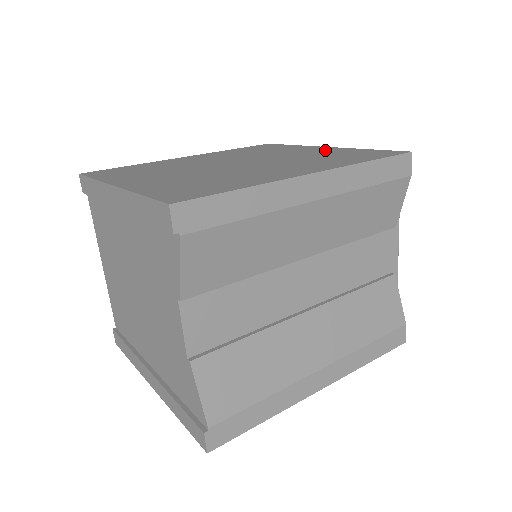
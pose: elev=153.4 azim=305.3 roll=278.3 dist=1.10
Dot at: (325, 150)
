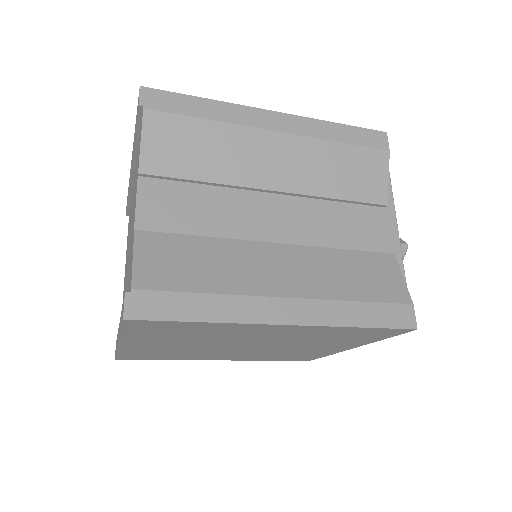
Dot at: occluded
